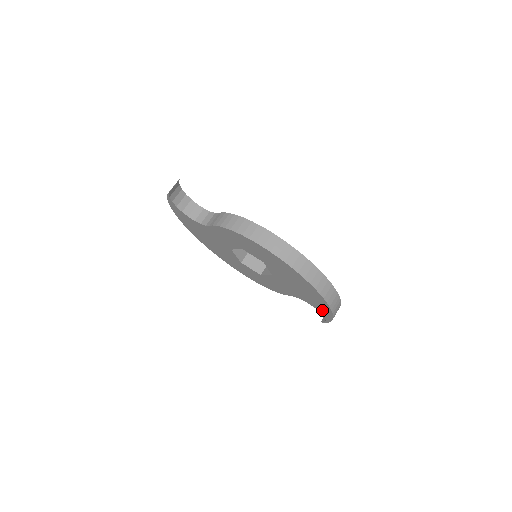
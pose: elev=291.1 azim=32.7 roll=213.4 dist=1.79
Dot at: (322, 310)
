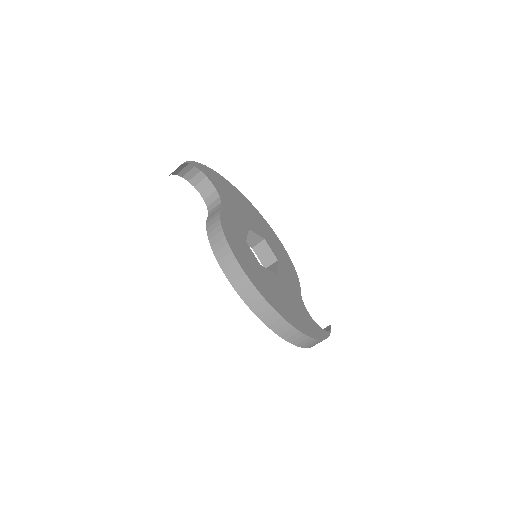
Dot at: occluded
